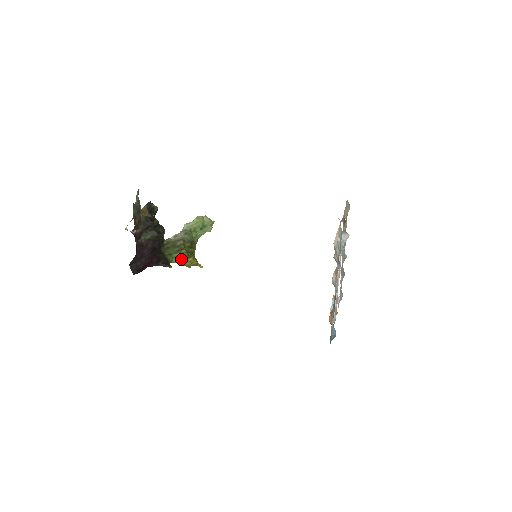
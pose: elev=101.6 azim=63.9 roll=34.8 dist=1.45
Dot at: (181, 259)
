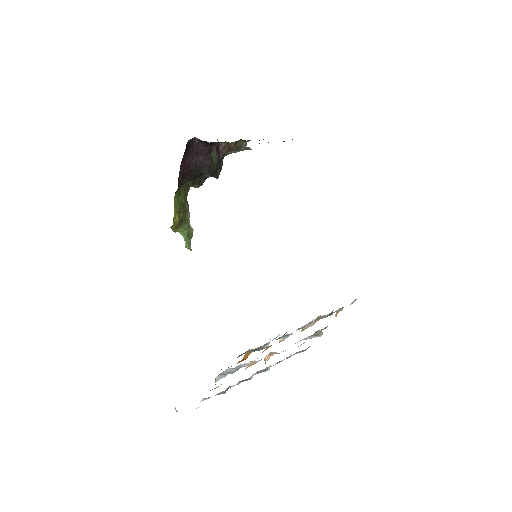
Dot at: (177, 206)
